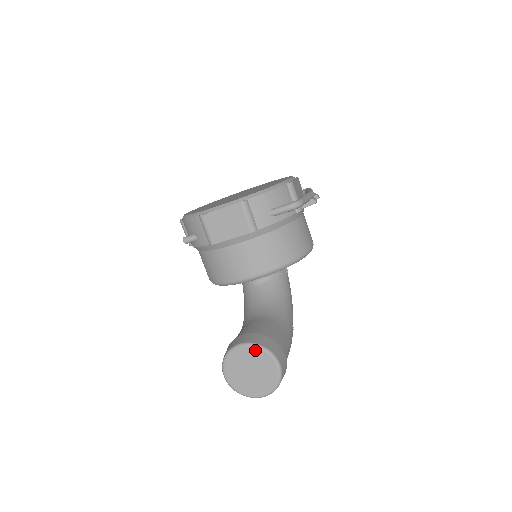
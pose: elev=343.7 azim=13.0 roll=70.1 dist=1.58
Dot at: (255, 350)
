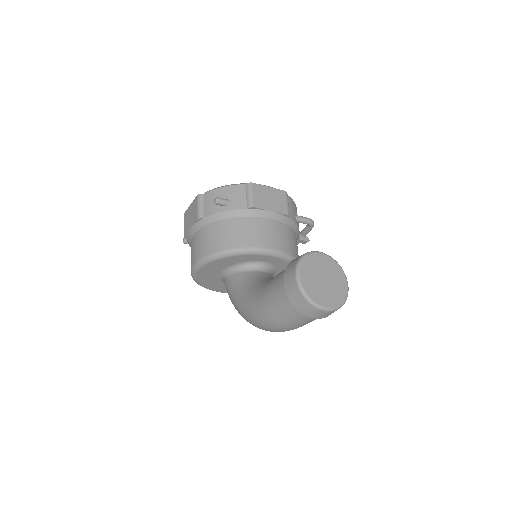
Dot at: (331, 261)
